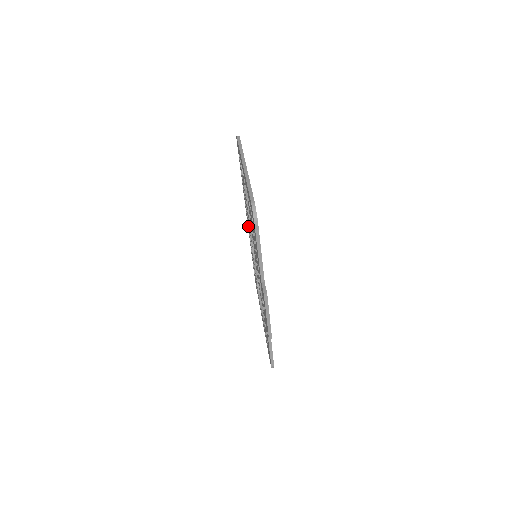
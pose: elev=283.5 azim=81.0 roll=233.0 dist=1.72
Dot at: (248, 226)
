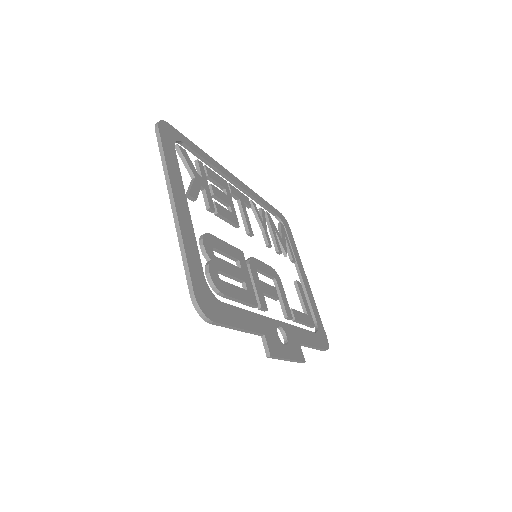
Dot at: occluded
